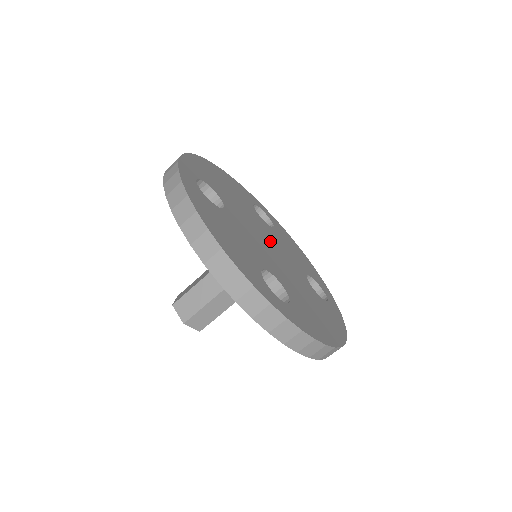
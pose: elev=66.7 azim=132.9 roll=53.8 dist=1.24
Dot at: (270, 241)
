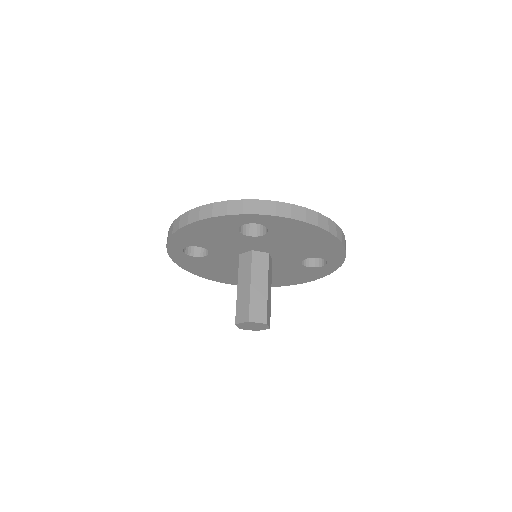
Dot at: occluded
